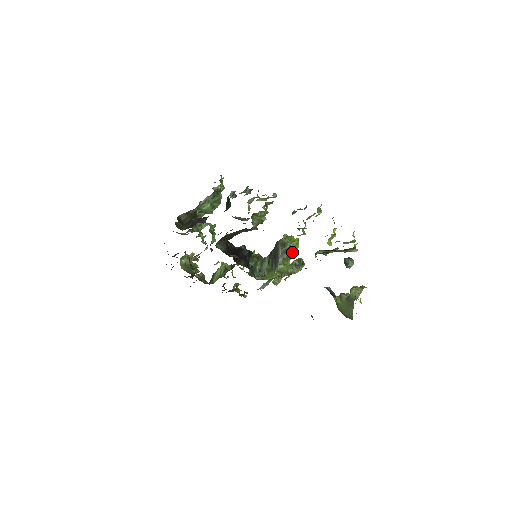
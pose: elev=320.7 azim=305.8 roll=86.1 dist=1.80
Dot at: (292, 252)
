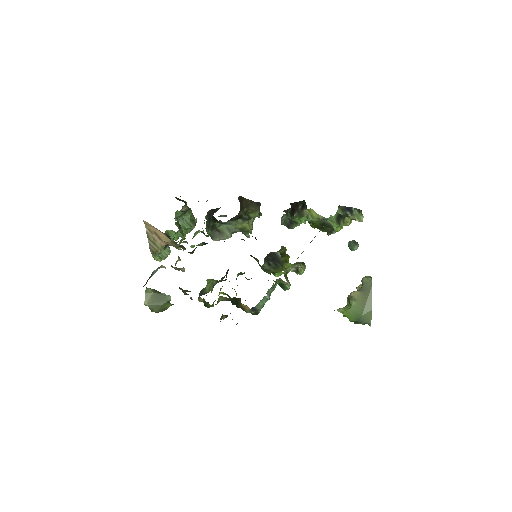
Dot at: occluded
